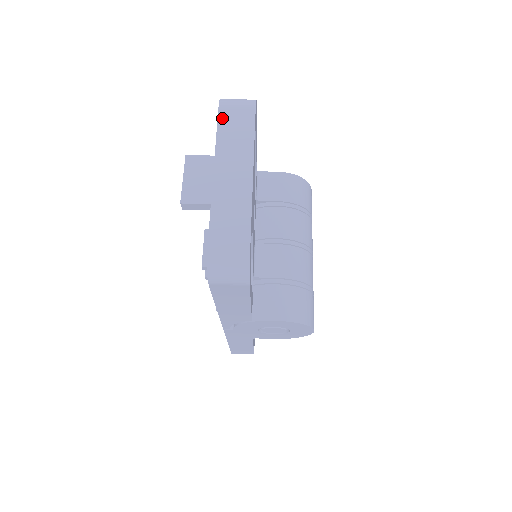
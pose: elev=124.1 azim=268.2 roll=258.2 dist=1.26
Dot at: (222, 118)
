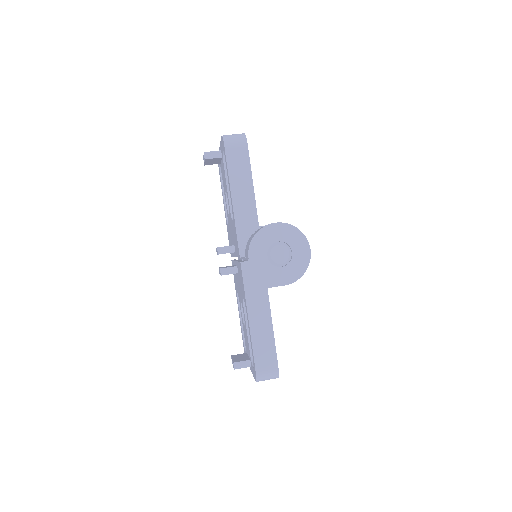
Dot at: occluded
